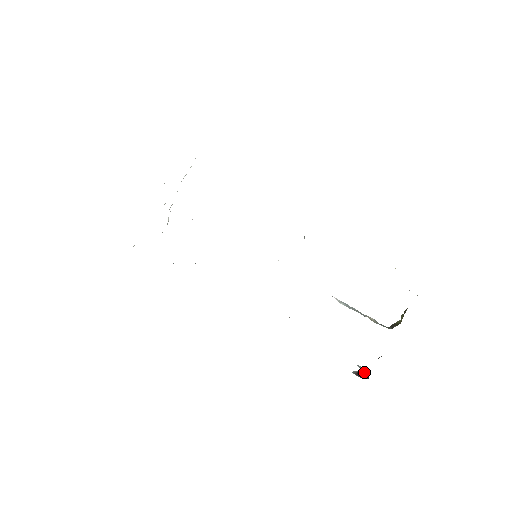
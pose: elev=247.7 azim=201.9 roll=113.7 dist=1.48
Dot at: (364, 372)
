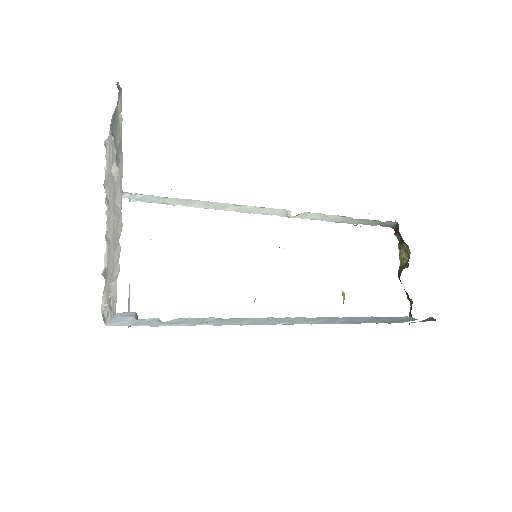
Dot at: (424, 321)
